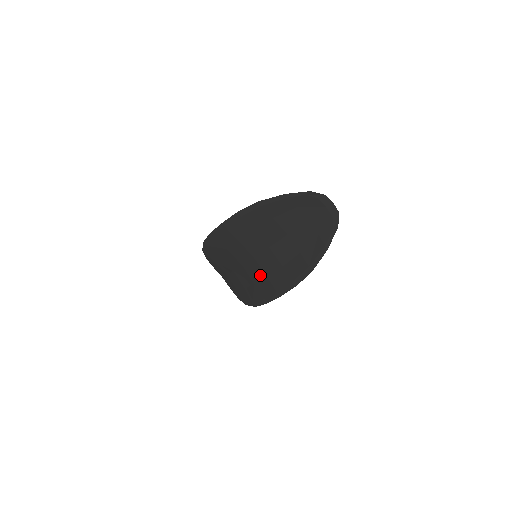
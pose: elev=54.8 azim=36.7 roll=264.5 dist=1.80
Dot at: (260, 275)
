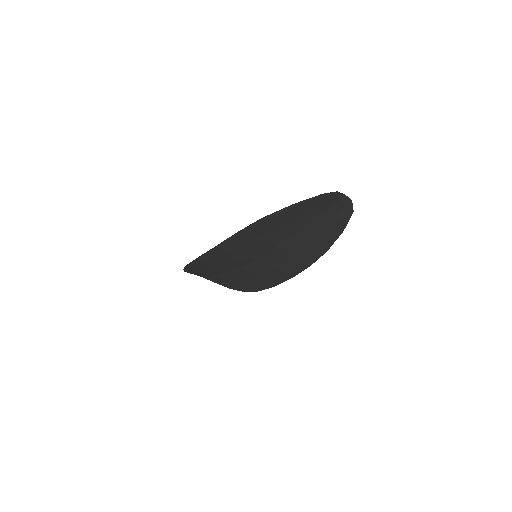
Dot at: (264, 269)
